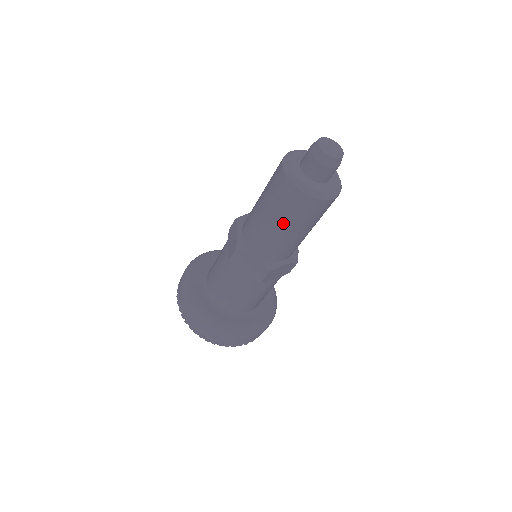
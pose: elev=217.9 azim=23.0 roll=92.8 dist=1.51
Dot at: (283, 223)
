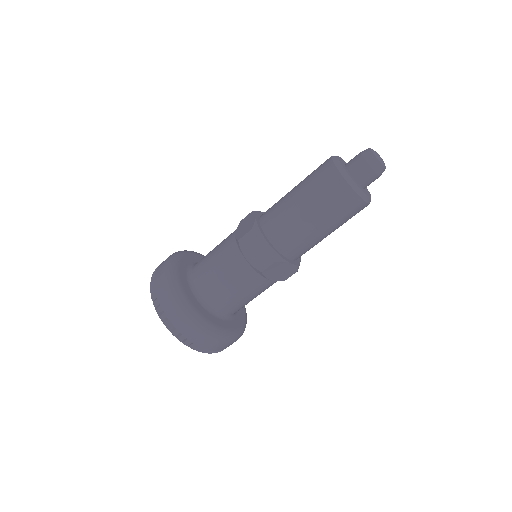
Dot at: (313, 211)
